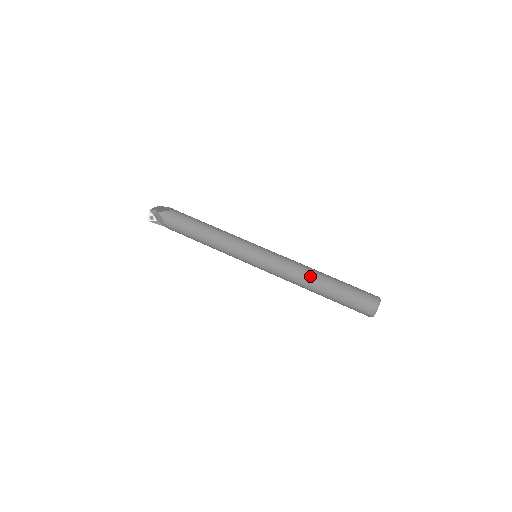
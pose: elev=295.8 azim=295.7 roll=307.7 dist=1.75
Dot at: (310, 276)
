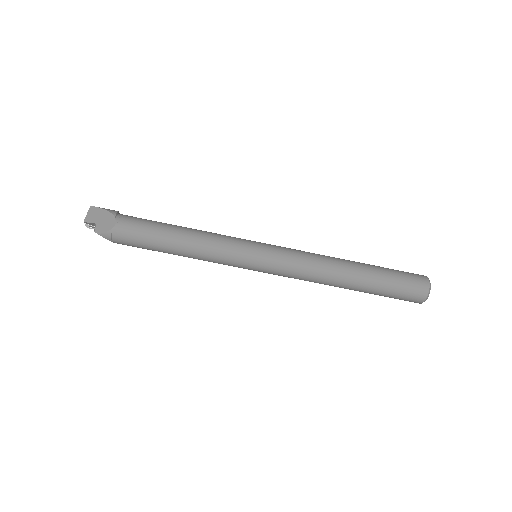
Dot at: (335, 280)
